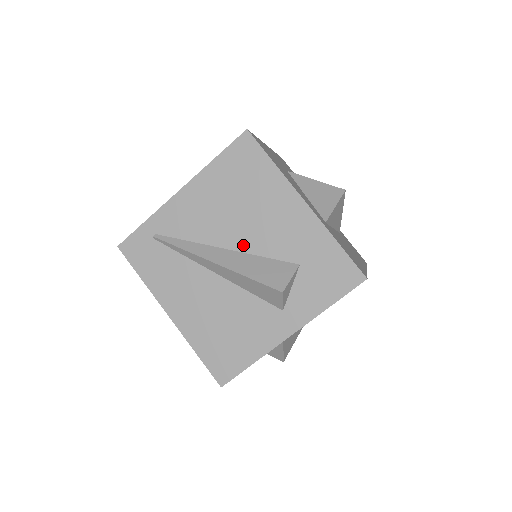
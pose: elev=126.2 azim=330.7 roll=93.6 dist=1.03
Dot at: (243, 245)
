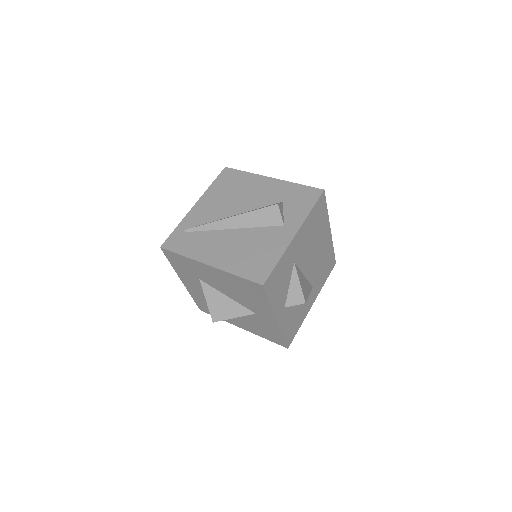
Dot at: (244, 209)
